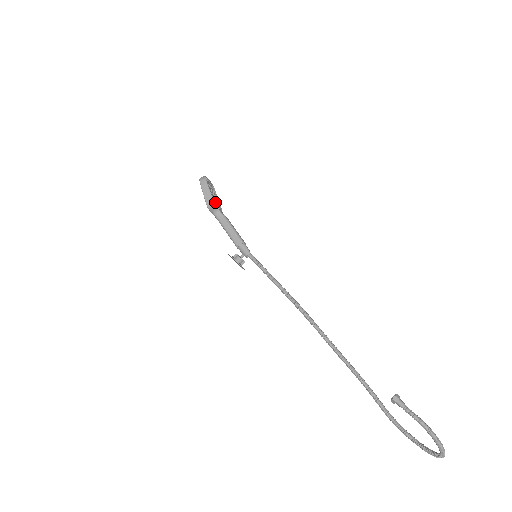
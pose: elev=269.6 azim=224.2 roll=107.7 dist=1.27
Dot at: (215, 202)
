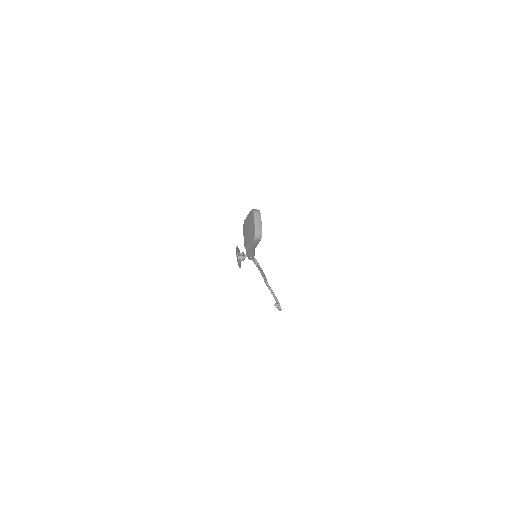
Dot at: occluded
